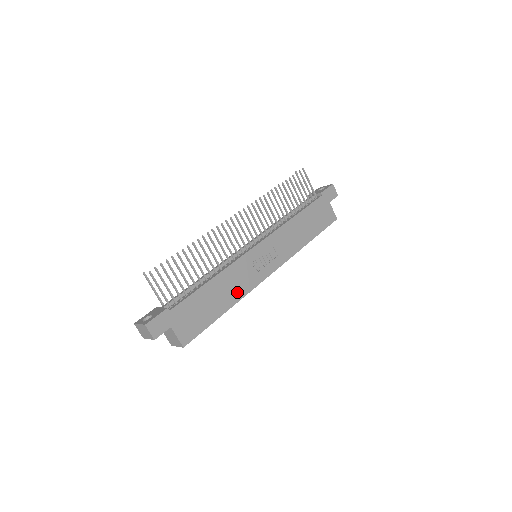
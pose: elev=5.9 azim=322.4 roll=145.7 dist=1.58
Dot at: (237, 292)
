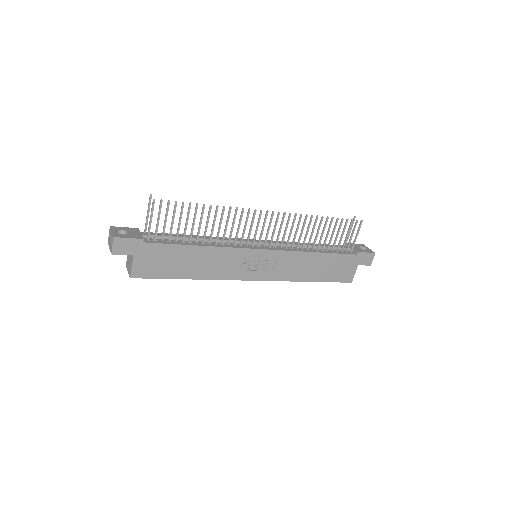
Dot at: (212, 272)
